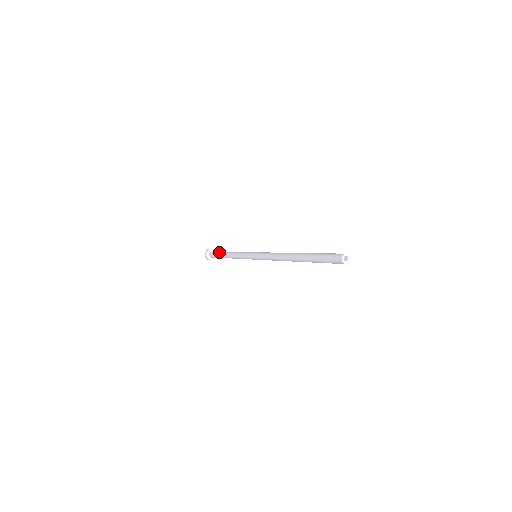
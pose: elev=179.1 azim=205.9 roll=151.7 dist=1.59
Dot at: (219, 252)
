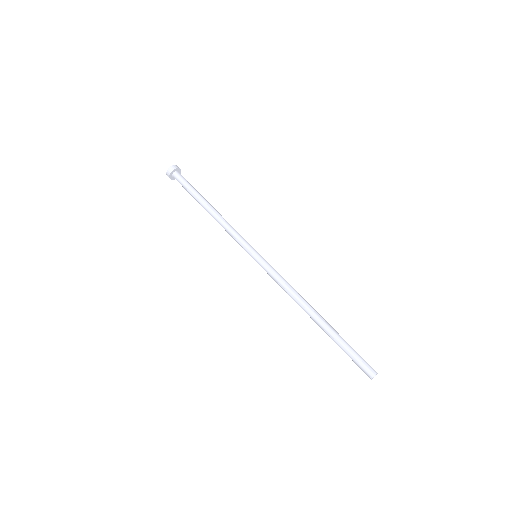
Dot at: (192, 193)
